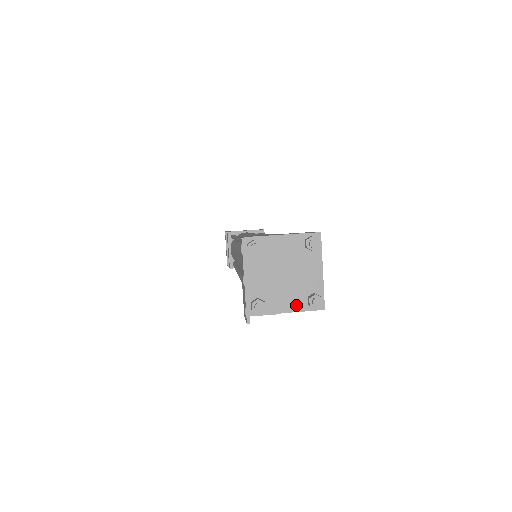
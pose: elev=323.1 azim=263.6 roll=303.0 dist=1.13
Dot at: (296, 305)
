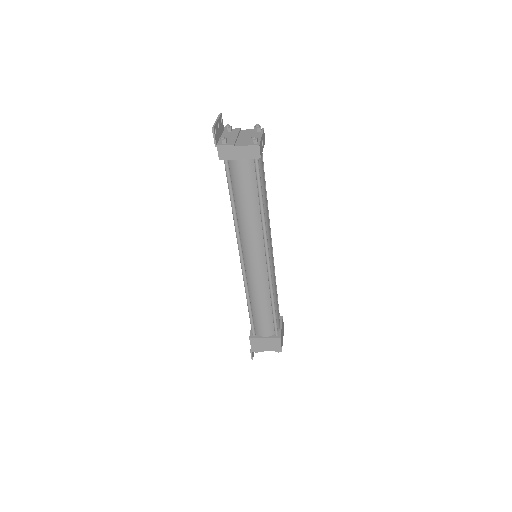
Dot at: (244, 144)
